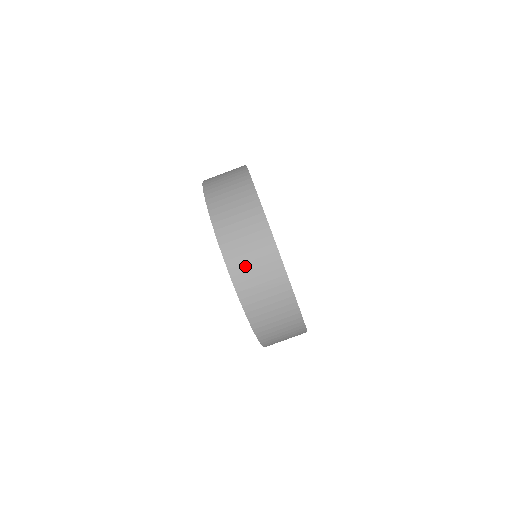
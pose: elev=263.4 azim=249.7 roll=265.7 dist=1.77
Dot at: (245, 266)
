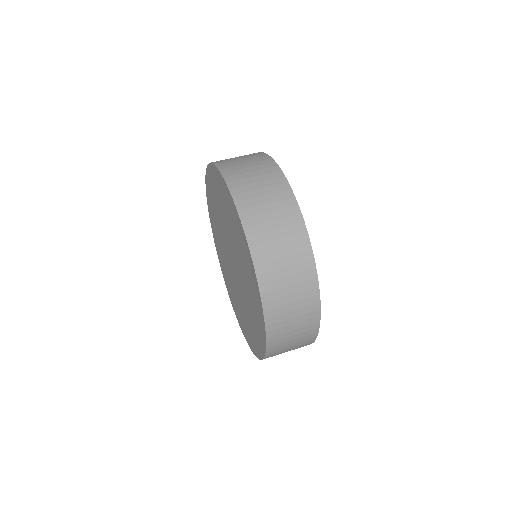
Dot at: occluded
